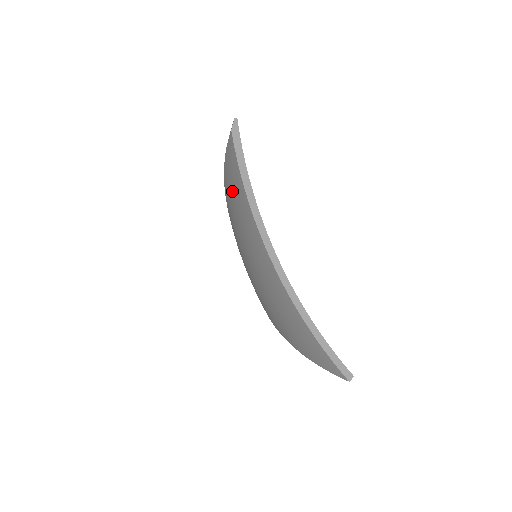
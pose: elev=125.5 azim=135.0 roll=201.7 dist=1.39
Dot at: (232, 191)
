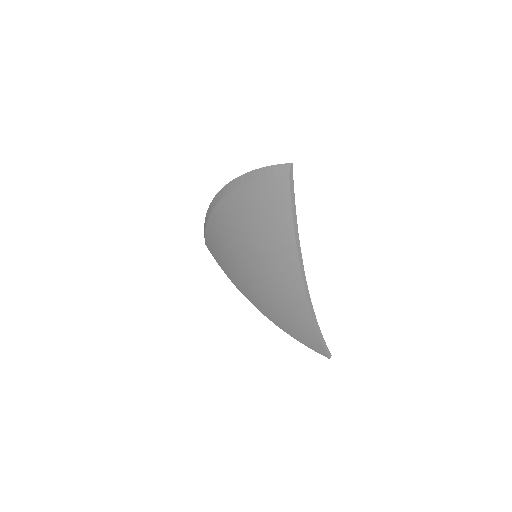
Dot at: (264, 215)
